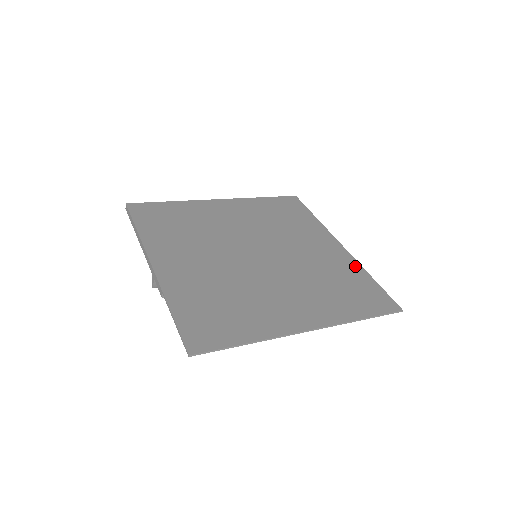
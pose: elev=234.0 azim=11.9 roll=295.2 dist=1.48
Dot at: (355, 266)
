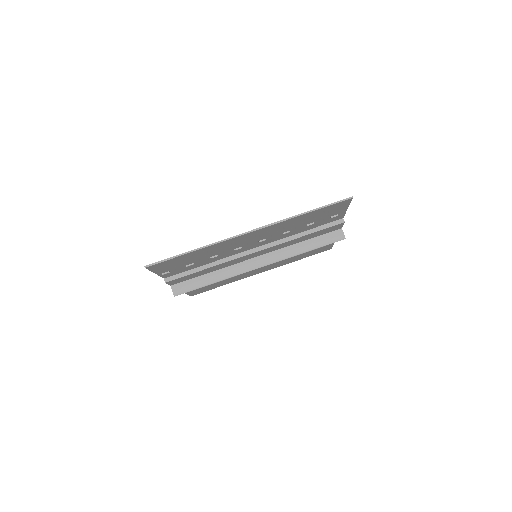
Dot at: (336, 219)
